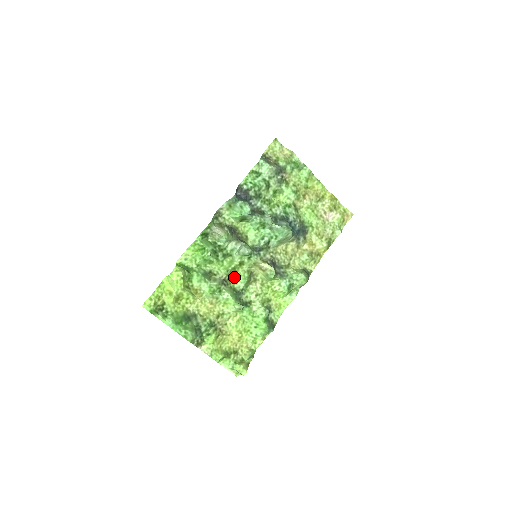
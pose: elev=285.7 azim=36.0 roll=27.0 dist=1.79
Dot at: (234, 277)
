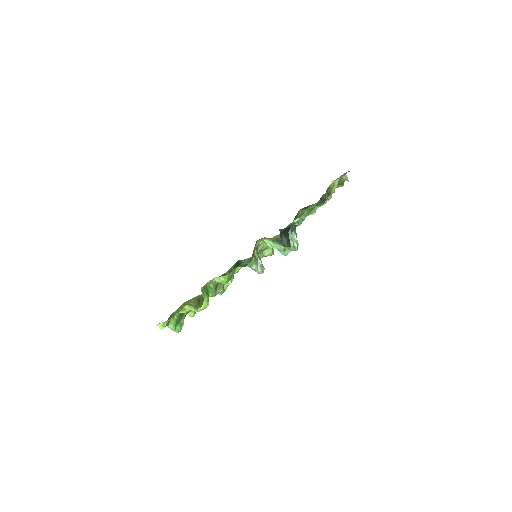
Dot at: occluded
